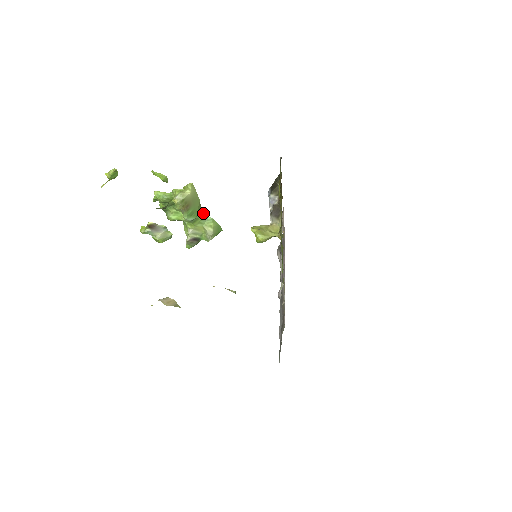
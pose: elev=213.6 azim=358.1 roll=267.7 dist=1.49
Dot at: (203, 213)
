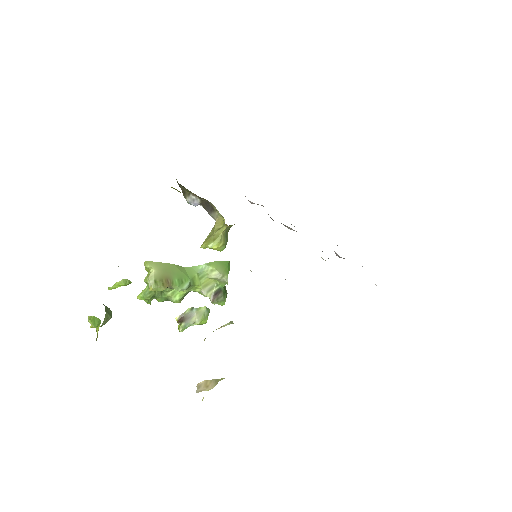
Dot at: (192, 269)
